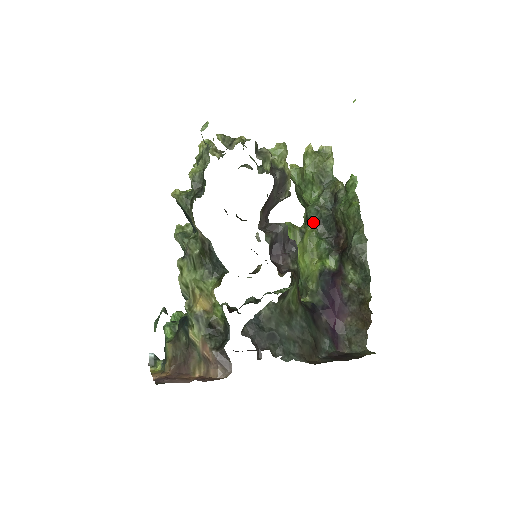
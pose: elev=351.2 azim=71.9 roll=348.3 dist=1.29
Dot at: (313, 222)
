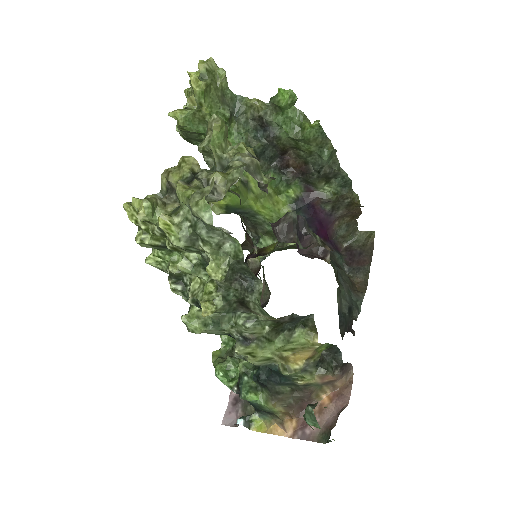
Dot at: occluded
